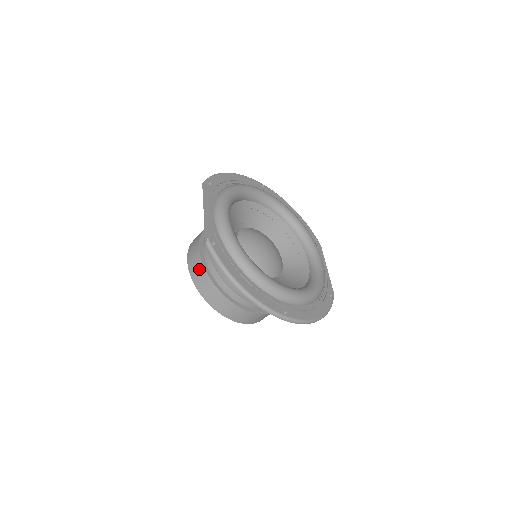
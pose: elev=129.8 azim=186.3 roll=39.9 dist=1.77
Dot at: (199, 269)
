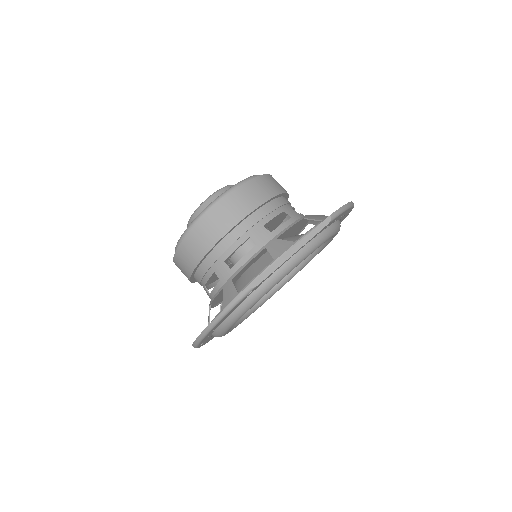
Dot at: (218, 229)
